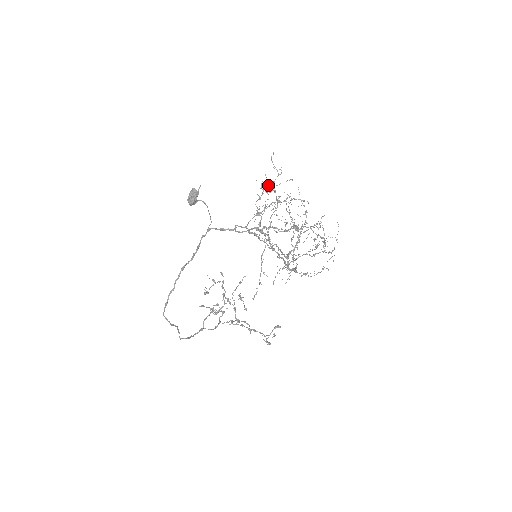
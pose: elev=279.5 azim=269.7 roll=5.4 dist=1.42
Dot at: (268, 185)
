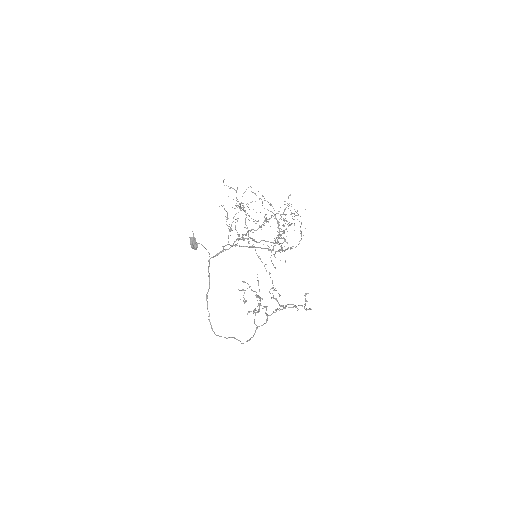
Dot at: occluded
